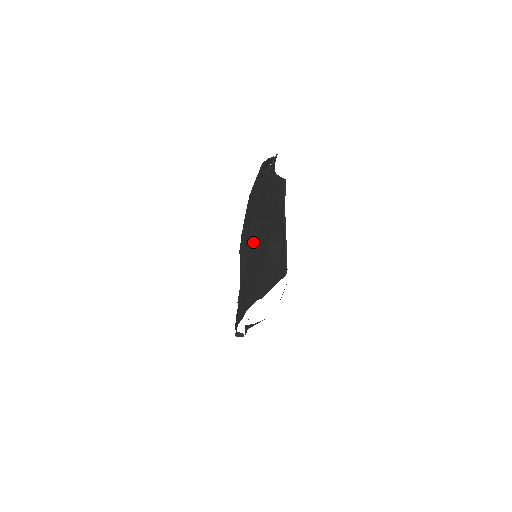
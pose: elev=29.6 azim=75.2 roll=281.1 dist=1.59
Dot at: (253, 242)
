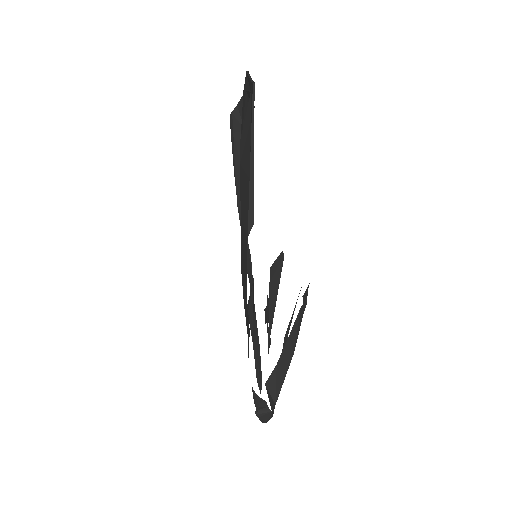
Dot at: occluded
